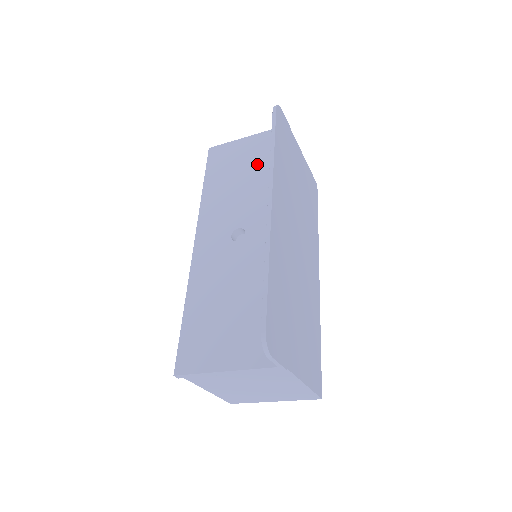
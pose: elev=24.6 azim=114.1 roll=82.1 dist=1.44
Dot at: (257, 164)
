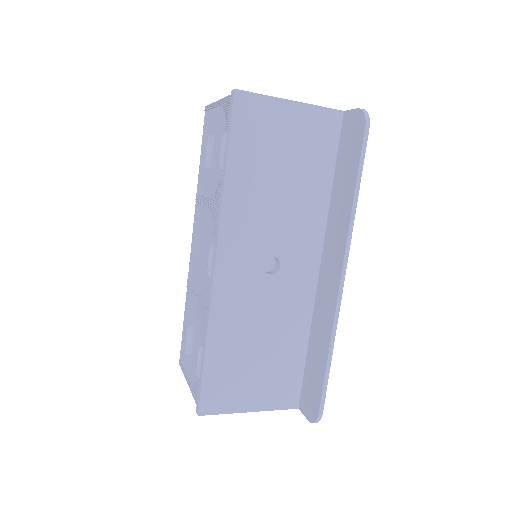
Dot at: (303, 164)
